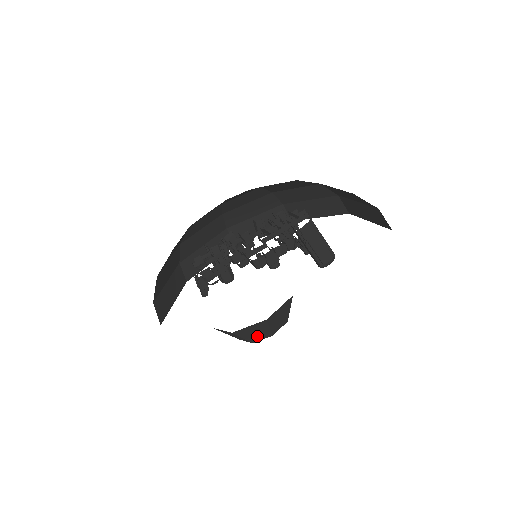
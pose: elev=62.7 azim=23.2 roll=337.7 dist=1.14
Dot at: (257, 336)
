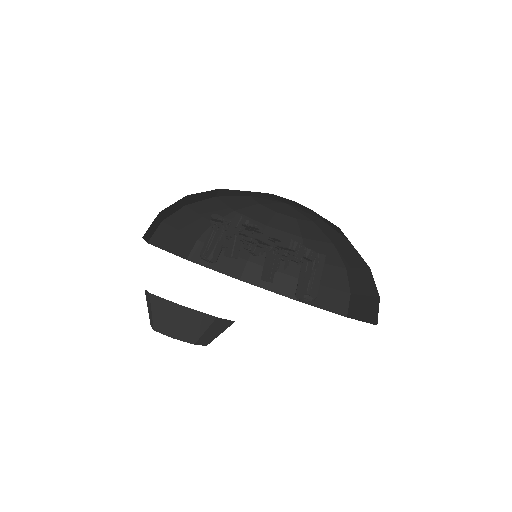
Dot at: (186, 332)
